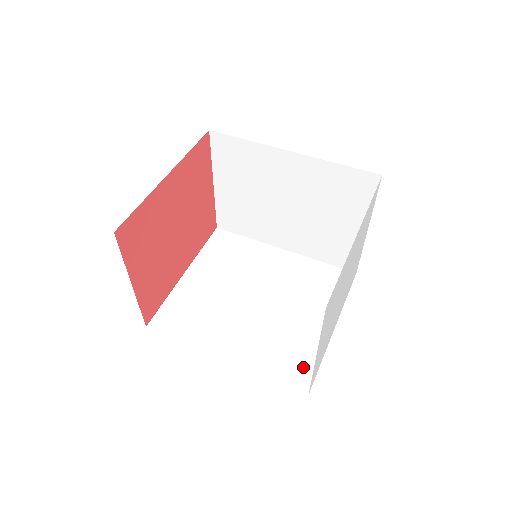
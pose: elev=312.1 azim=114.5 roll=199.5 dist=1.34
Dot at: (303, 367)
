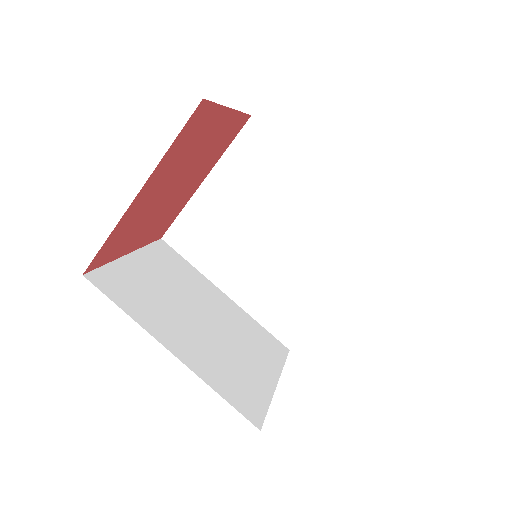
Dot at: (294, 326)
